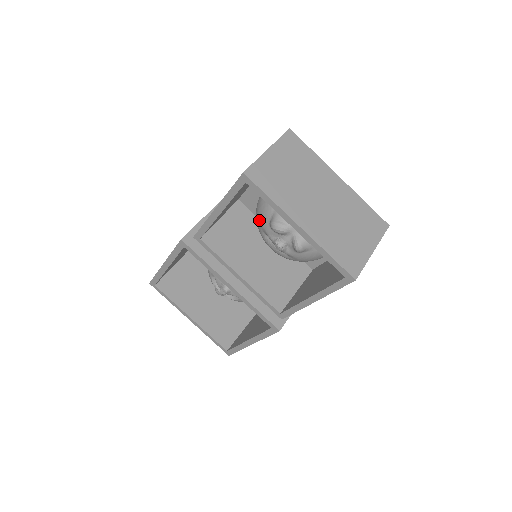
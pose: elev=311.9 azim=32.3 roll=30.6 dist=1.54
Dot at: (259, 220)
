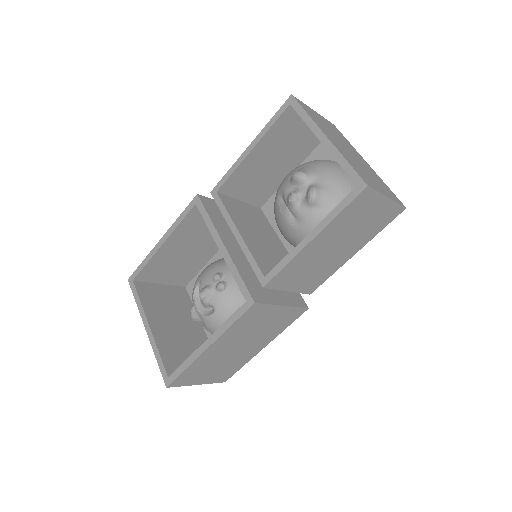
Dot at: (280, 186)
